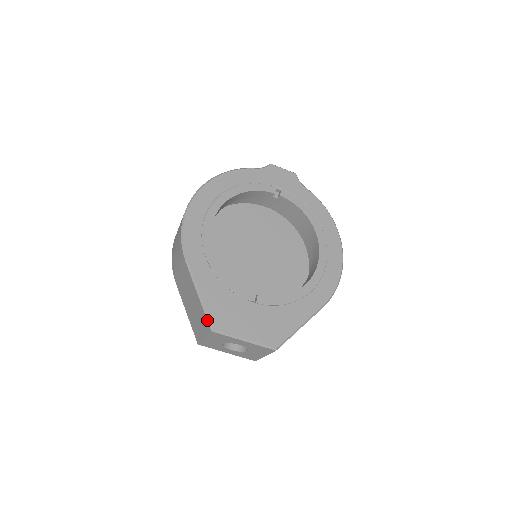
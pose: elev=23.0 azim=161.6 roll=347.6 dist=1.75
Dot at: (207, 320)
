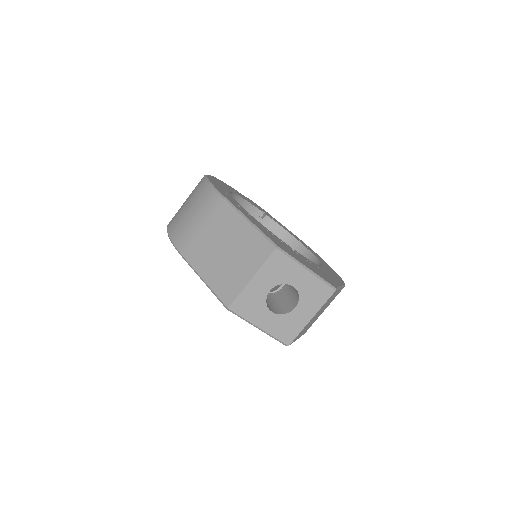
Dot at: (267, 239)
